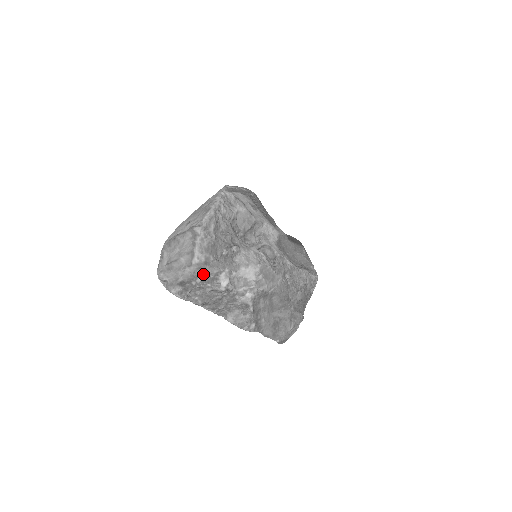
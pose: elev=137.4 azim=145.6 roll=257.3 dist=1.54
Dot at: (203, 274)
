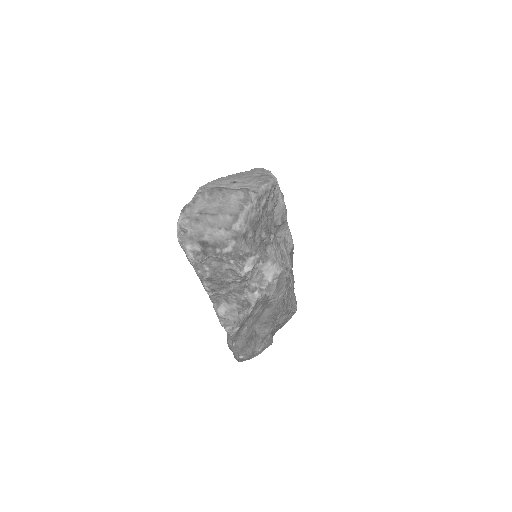
Dot at: (235, 246)
